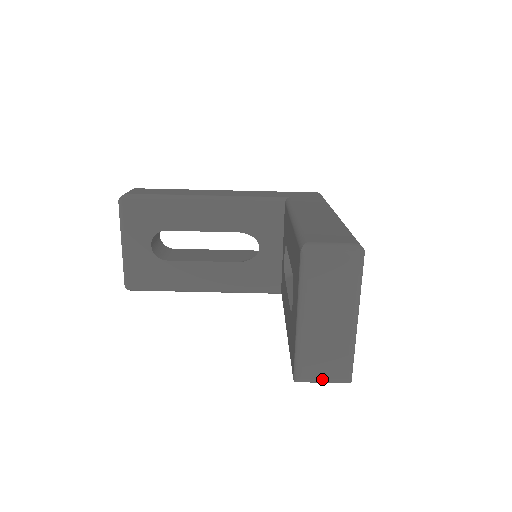
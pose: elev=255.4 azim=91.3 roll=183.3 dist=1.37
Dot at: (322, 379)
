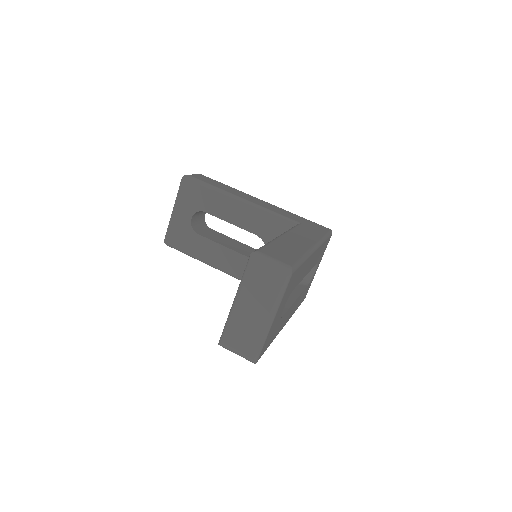
Dot at: (236, 351)
